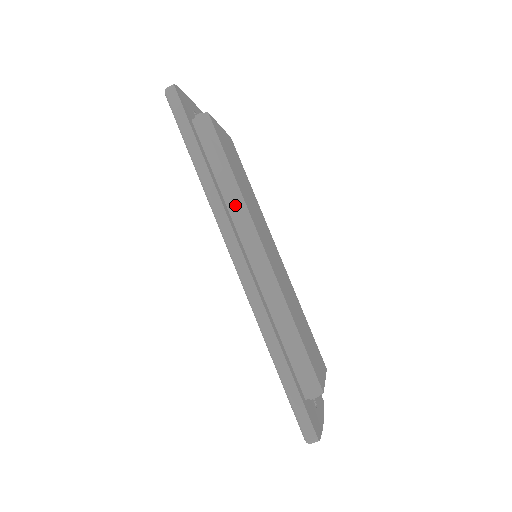
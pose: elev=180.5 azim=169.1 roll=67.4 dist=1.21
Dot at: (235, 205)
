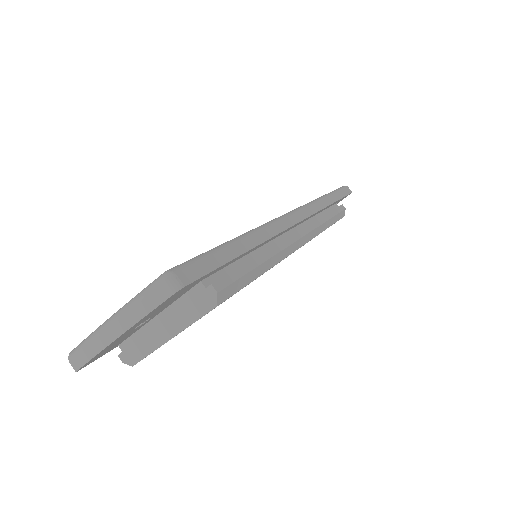
Dot at: (318, 224)
